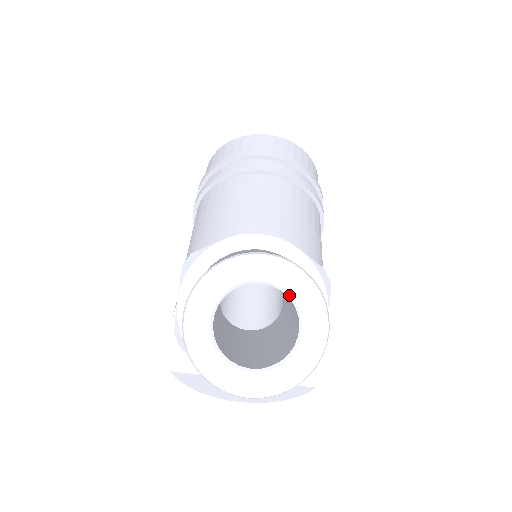
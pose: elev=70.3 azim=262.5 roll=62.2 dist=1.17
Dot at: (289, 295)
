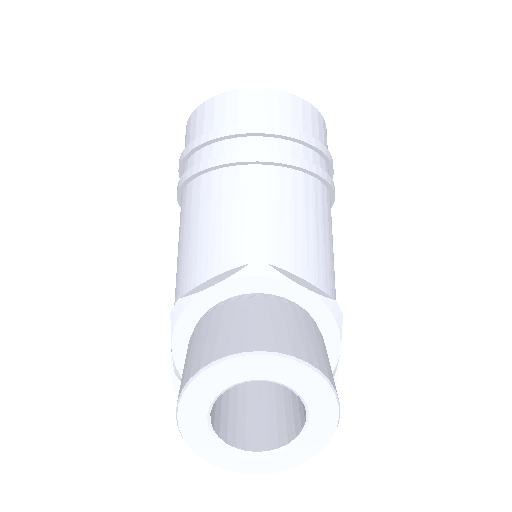
Dot at: (292, 389)
